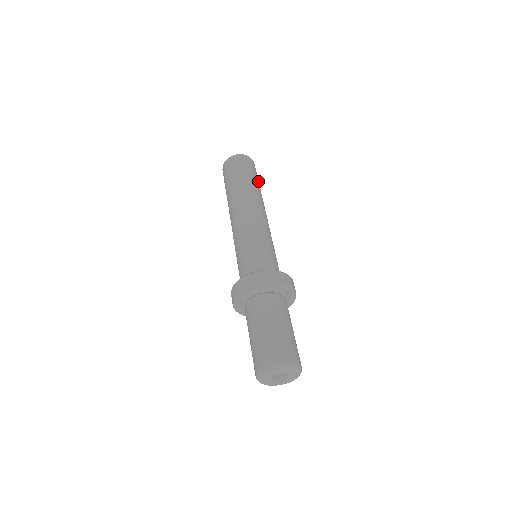
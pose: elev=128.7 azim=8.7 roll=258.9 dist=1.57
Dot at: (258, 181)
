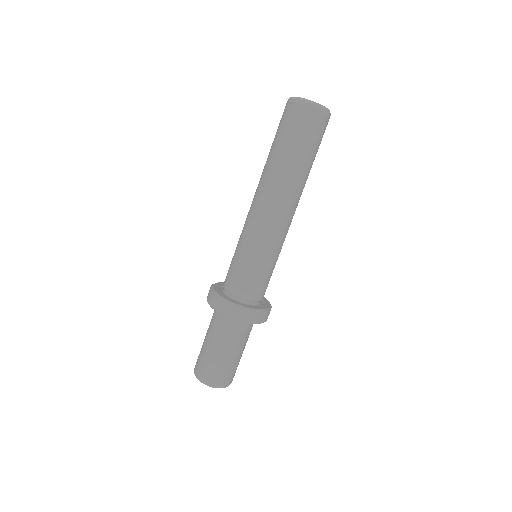
Dot at: (309, 151)
